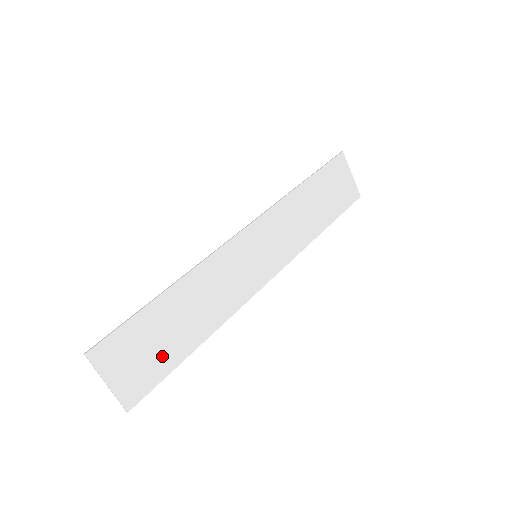
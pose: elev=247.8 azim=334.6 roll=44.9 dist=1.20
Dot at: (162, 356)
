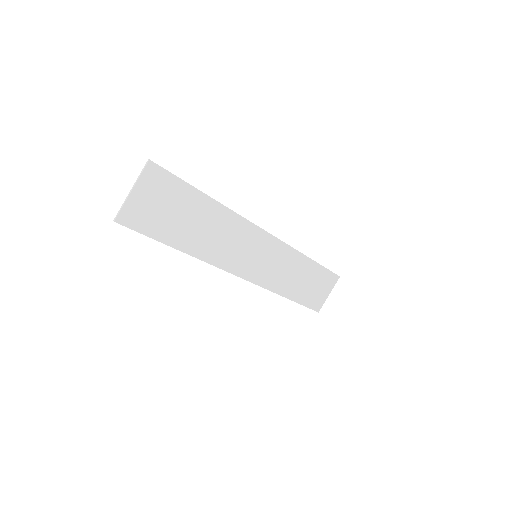
Dot at: (165, 224)
